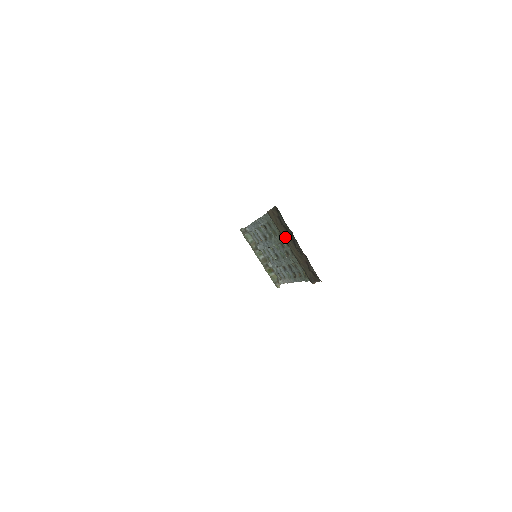
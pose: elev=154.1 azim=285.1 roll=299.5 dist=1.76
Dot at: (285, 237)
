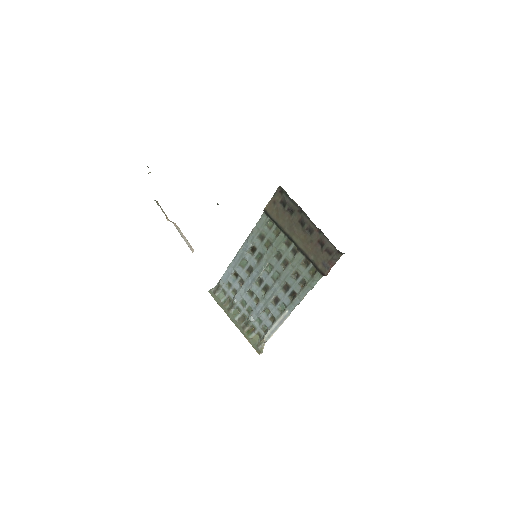
Dot at: (288, 227)
